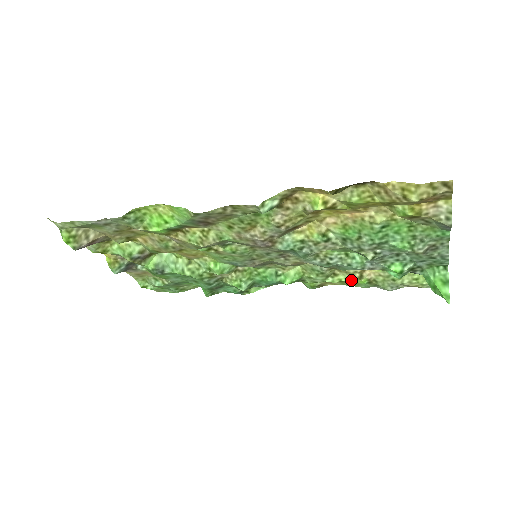
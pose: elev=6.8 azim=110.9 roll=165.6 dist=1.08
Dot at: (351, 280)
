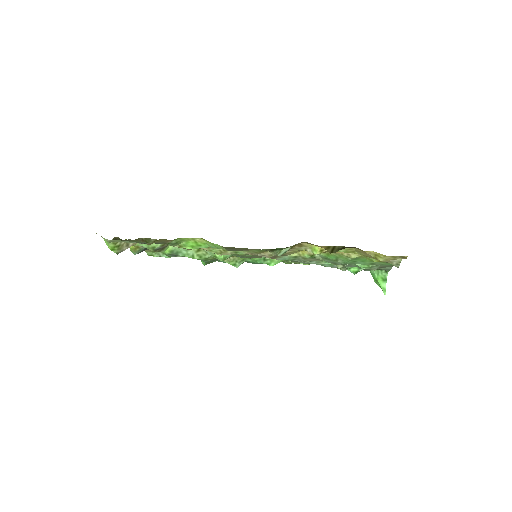
Dot at: occluded
